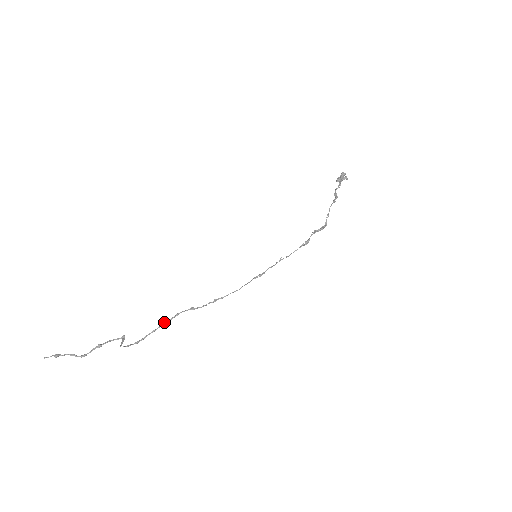
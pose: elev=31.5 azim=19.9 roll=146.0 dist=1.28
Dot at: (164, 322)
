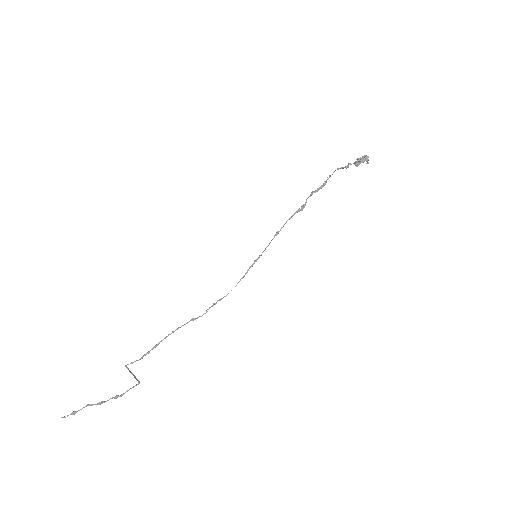
Dot at: (166, 337)
